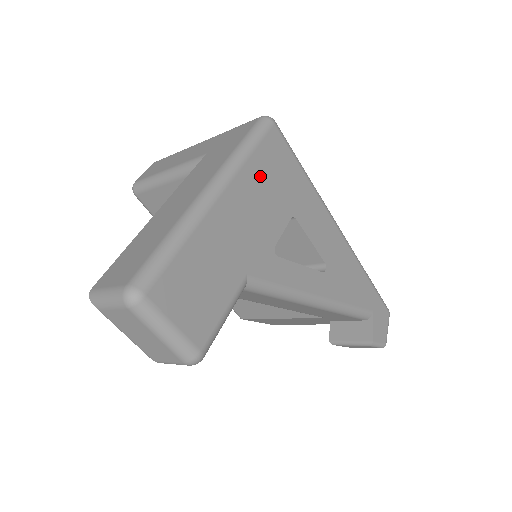
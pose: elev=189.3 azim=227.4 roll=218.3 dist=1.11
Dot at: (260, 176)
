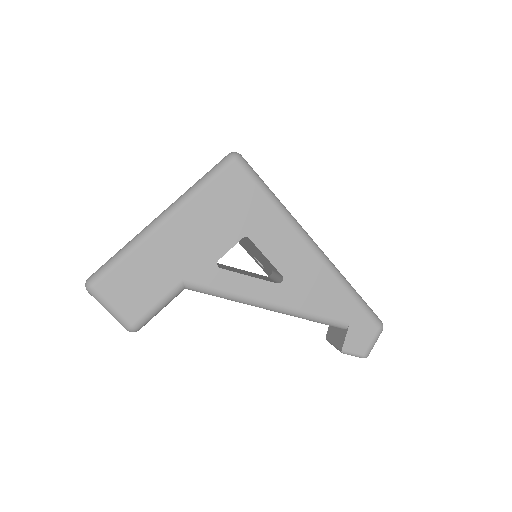
Dot at: (210, 206)
